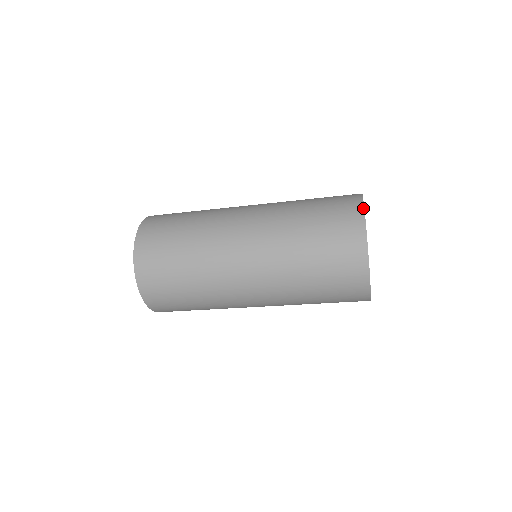
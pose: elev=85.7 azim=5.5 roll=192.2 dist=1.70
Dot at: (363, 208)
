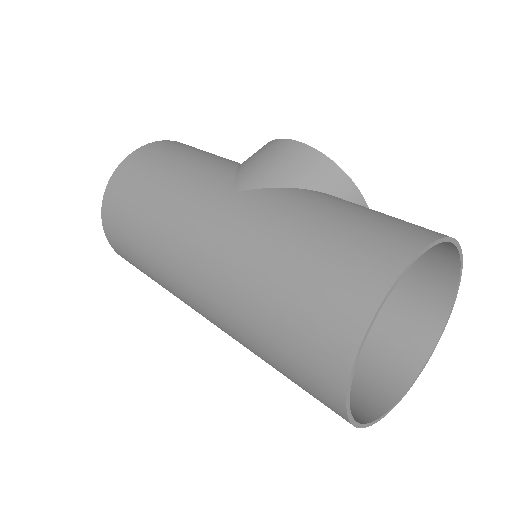
Dot at: (355, 350)
